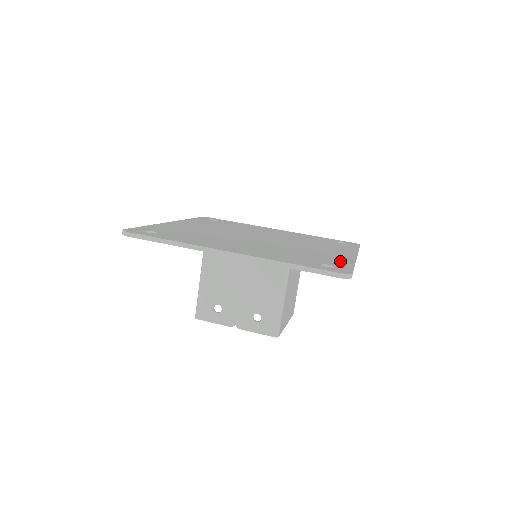
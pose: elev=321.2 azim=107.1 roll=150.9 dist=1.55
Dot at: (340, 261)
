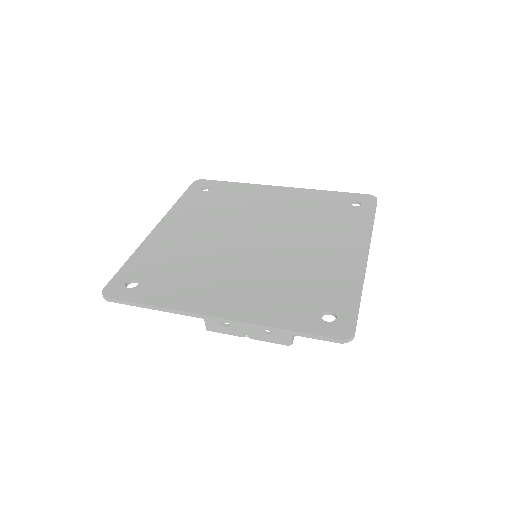
Dot at: (345, 288)
